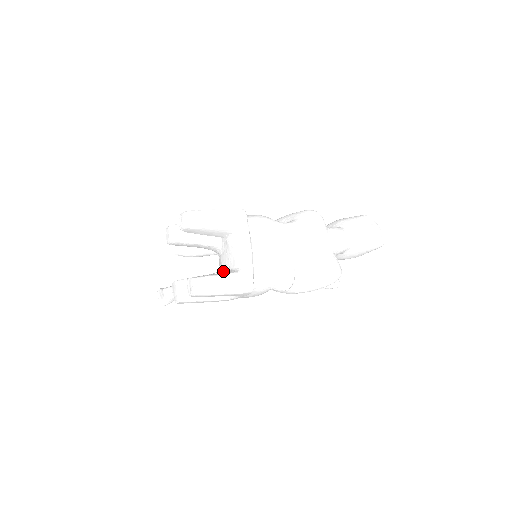
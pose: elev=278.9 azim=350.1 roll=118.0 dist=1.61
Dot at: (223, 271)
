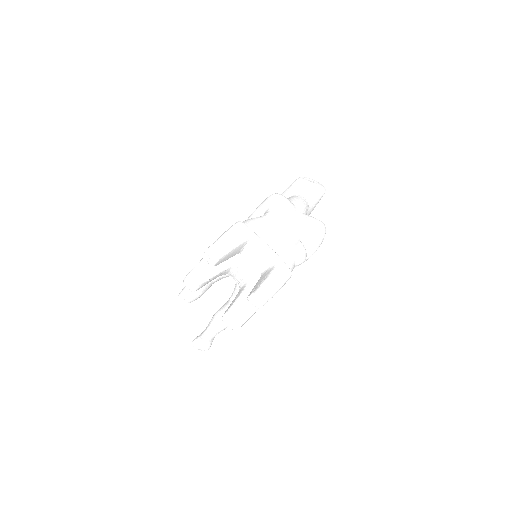
Dot at: (251, 280)
